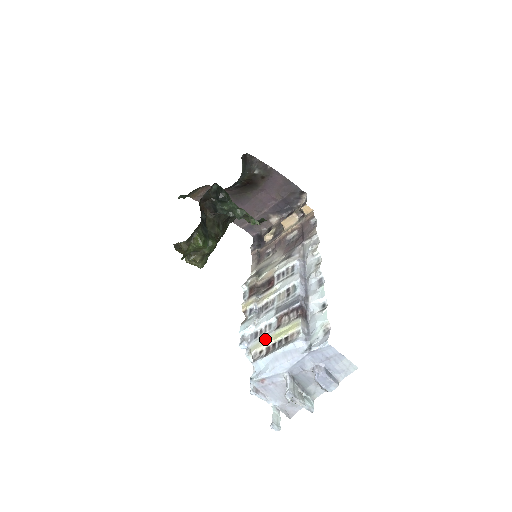
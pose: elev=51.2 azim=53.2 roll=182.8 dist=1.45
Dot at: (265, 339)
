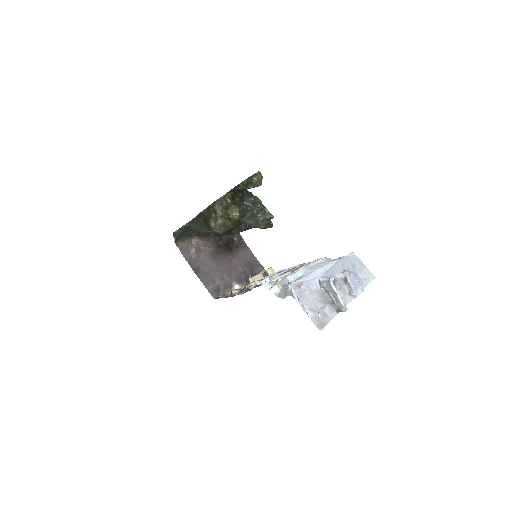
Dot at: occluded
